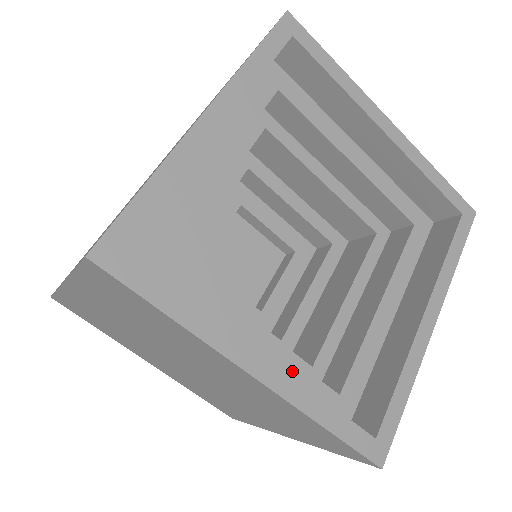
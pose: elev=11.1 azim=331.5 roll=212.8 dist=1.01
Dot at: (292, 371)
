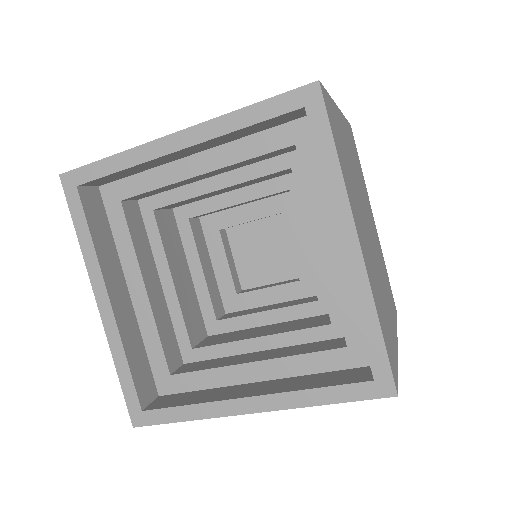
Dot at: (297, 363)
